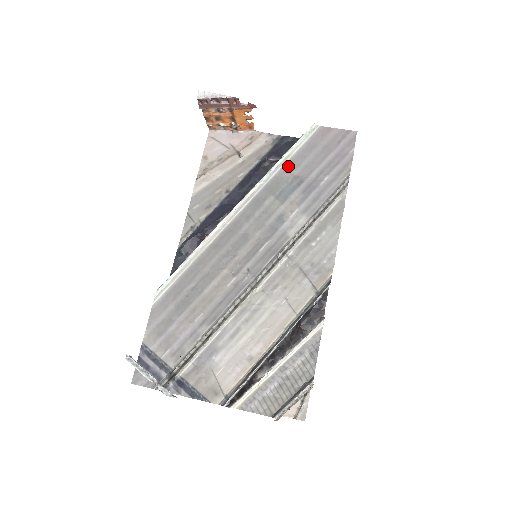
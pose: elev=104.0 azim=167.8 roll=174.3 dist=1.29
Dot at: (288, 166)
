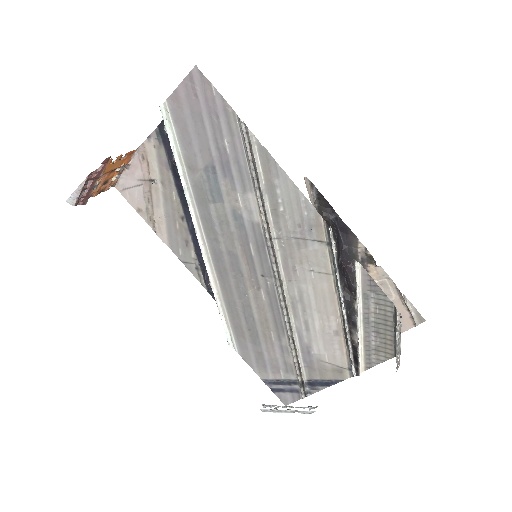
Dot at: (190, 167)
